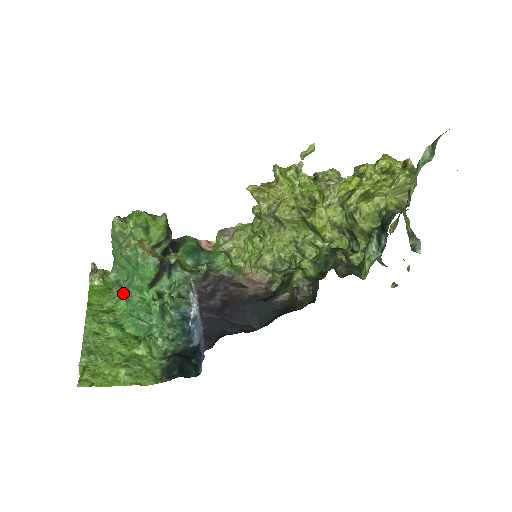
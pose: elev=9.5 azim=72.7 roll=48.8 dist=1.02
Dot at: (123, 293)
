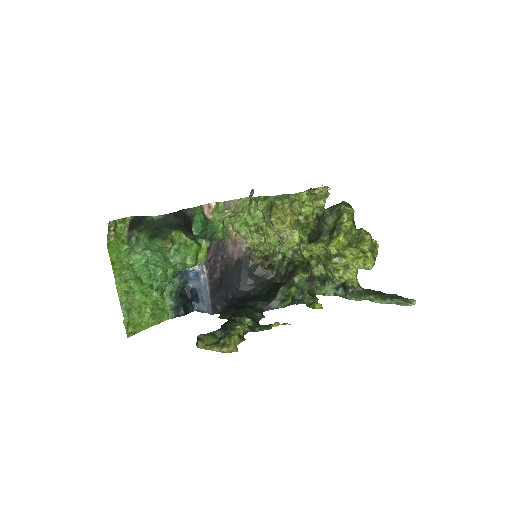
Dot at: occluded
